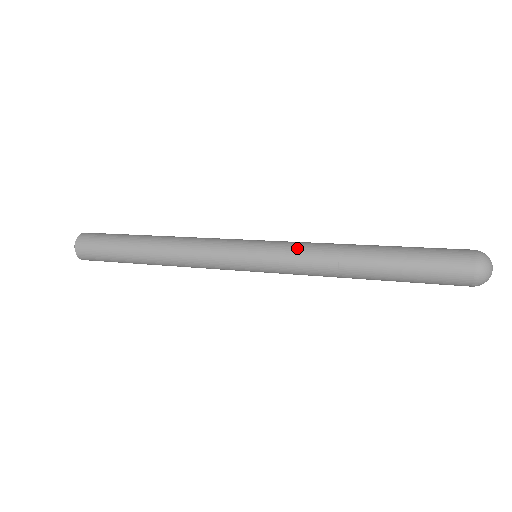
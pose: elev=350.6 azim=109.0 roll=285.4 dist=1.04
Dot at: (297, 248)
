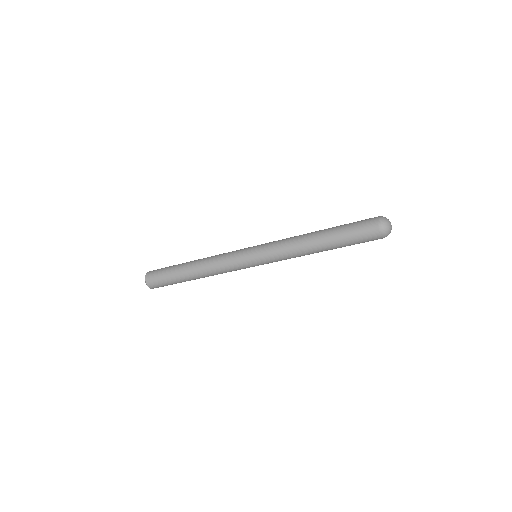
Dot at: (278, 240)
